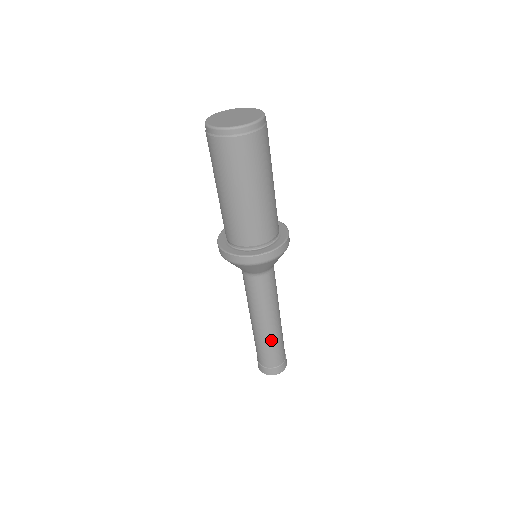
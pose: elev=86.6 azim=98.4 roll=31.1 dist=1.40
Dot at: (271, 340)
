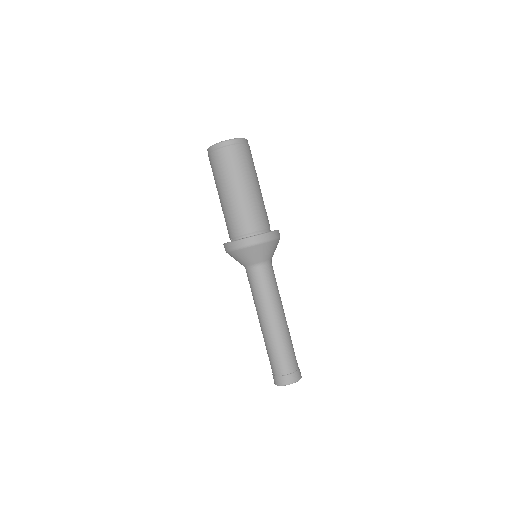
Dot at: (283, 338)
